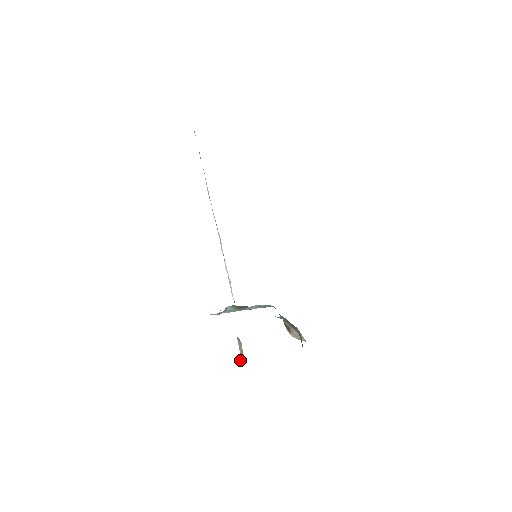
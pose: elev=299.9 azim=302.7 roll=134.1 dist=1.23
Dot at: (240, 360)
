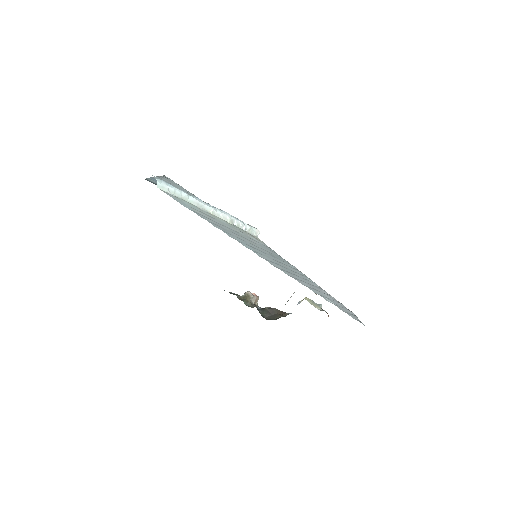
Dot at: (255, 303)
